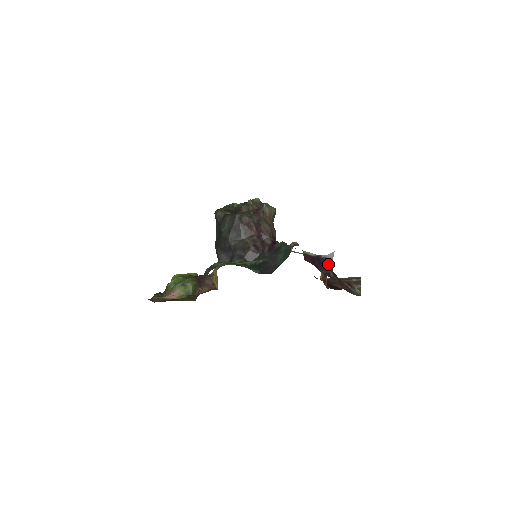
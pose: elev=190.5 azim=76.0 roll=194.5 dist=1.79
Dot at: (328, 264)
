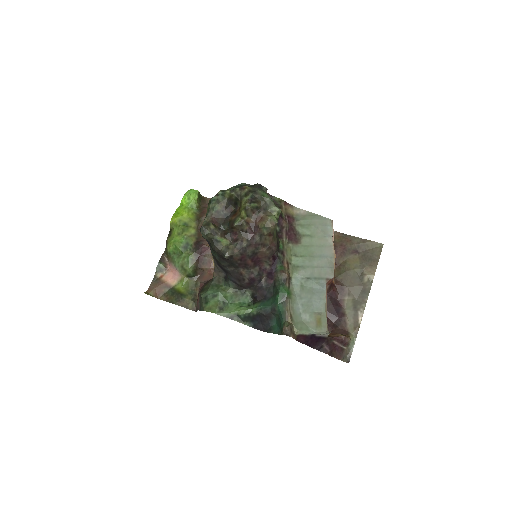
Dot at: (322, 339)
